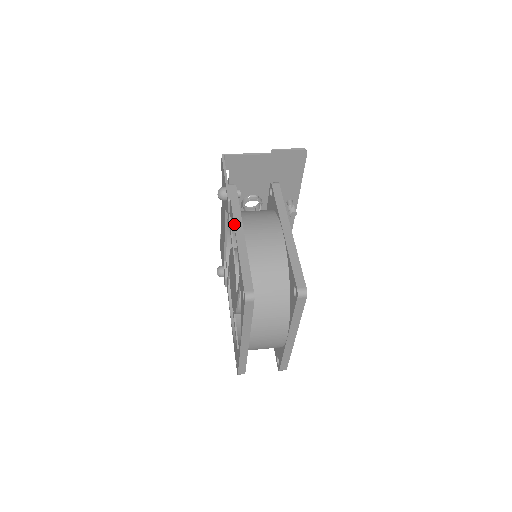
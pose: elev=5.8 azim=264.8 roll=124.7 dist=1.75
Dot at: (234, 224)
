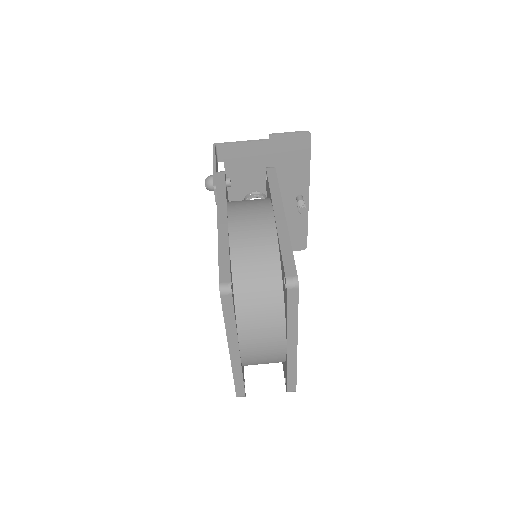
Dot at: (217, 211)
